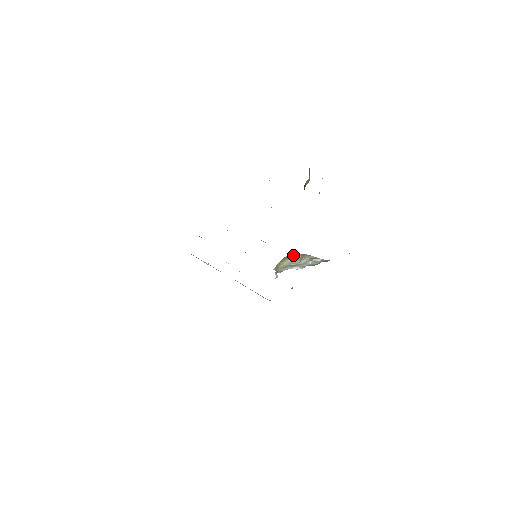
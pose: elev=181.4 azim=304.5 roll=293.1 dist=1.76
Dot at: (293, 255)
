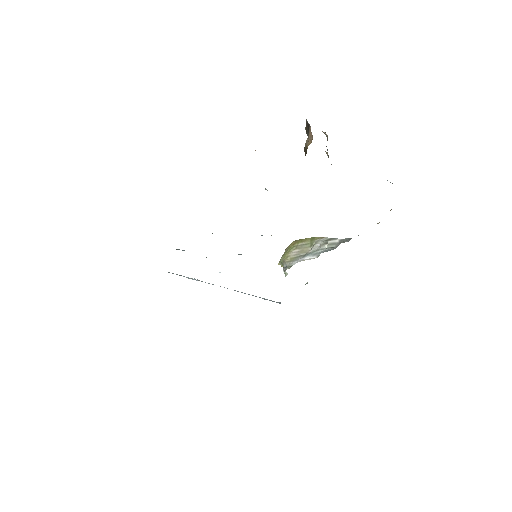
Dot at: (299, 242)
